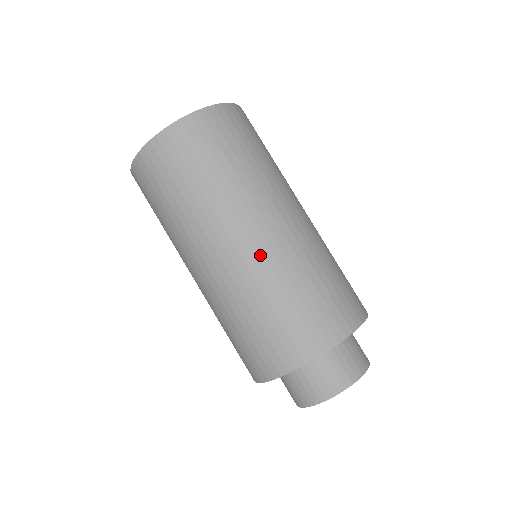
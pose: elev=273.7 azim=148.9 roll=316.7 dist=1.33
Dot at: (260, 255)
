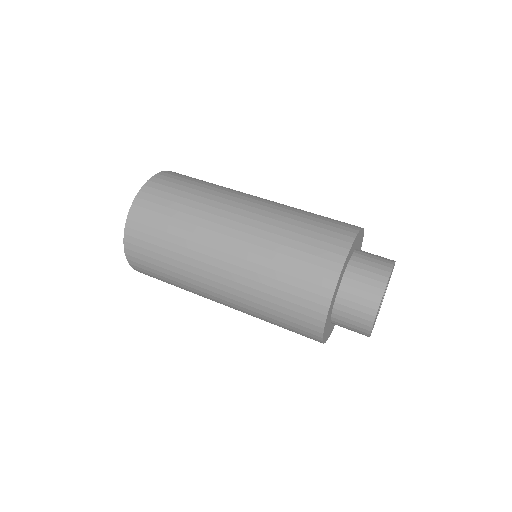
Dot at: (236, 268)
